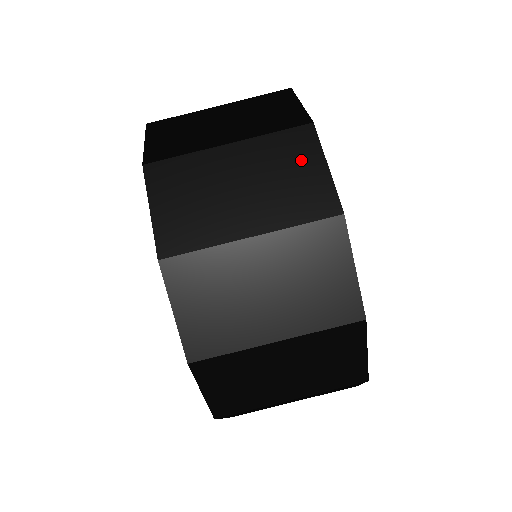
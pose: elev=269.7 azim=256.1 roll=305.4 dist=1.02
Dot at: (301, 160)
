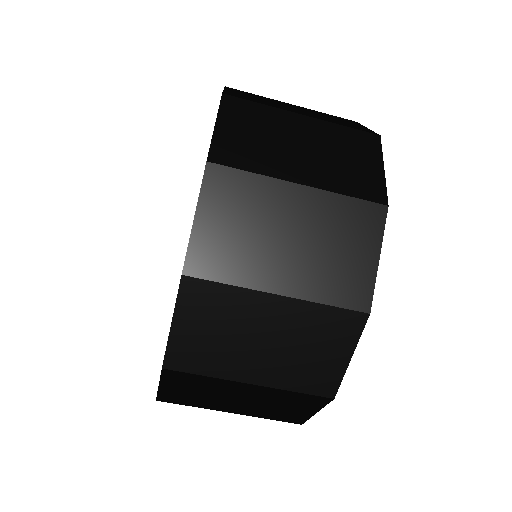
Dot at: (333, 343)
